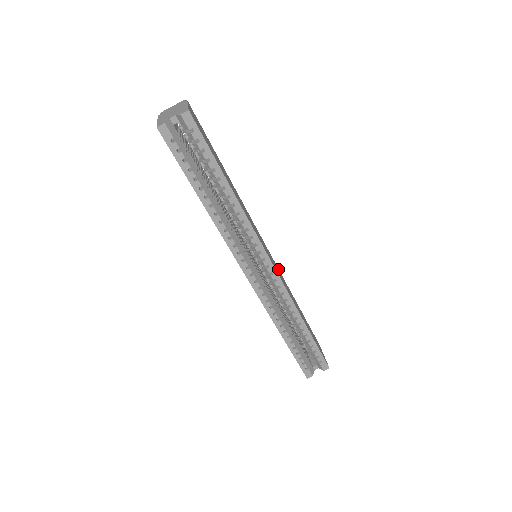
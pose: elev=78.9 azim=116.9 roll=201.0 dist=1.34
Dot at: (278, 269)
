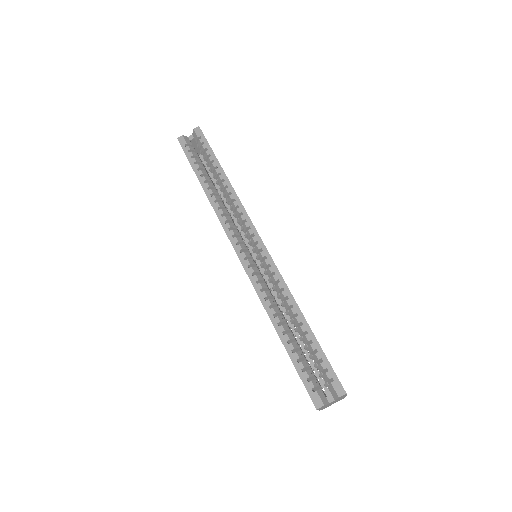
Dot at: occluded
